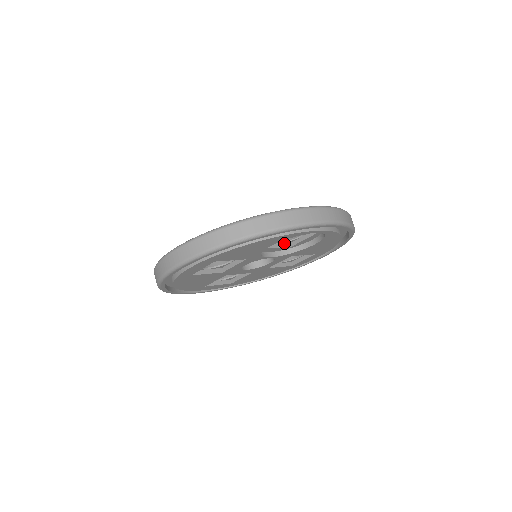
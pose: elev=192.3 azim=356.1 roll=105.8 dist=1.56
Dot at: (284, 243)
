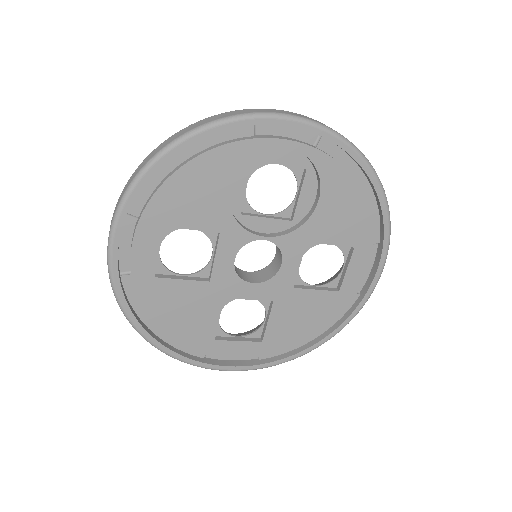
Dot at: (280, 217)
